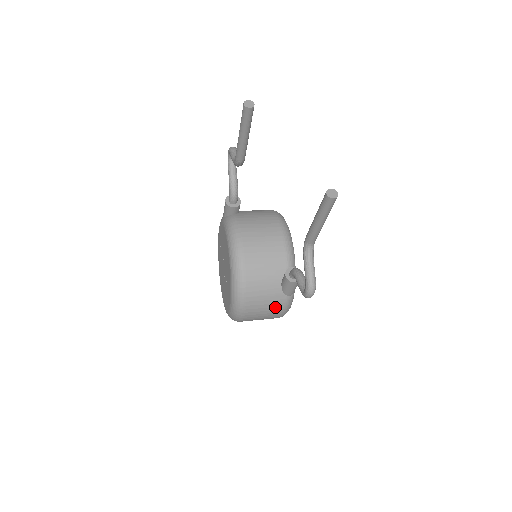
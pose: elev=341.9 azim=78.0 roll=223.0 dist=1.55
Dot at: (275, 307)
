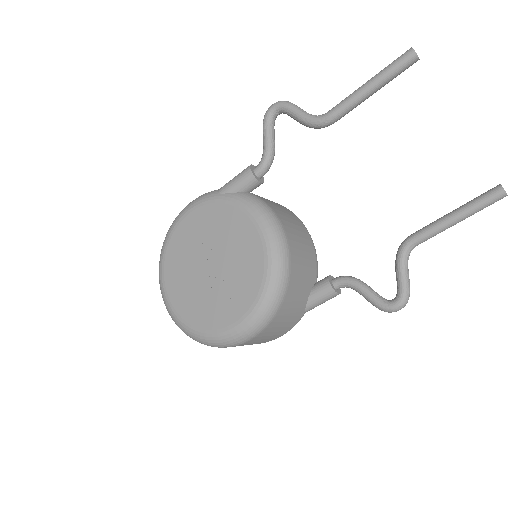
Dot at: (287, 327)
